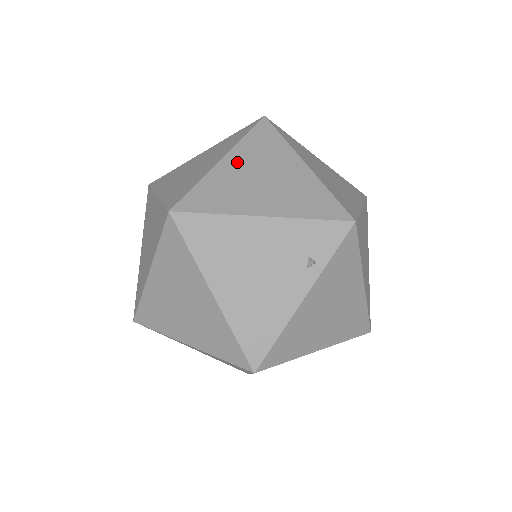
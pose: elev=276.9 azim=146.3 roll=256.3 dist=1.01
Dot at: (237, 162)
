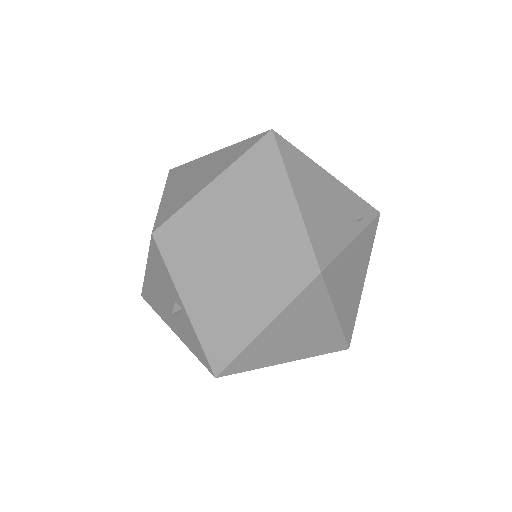
Dot at: occluded
